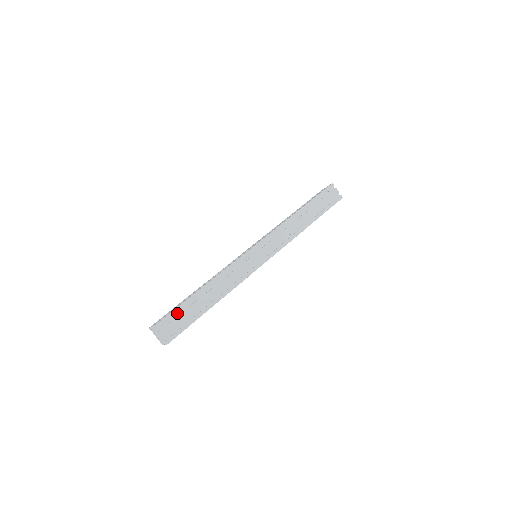
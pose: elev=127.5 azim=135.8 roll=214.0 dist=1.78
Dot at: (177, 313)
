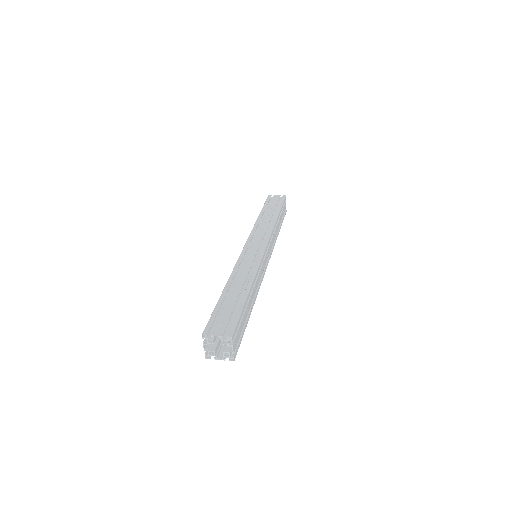
Dot at: (218, 316)
